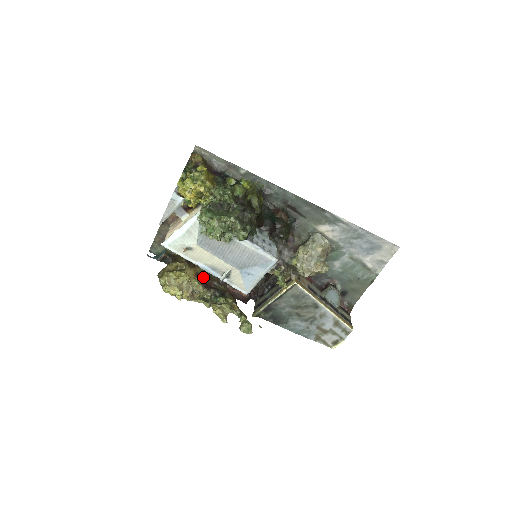
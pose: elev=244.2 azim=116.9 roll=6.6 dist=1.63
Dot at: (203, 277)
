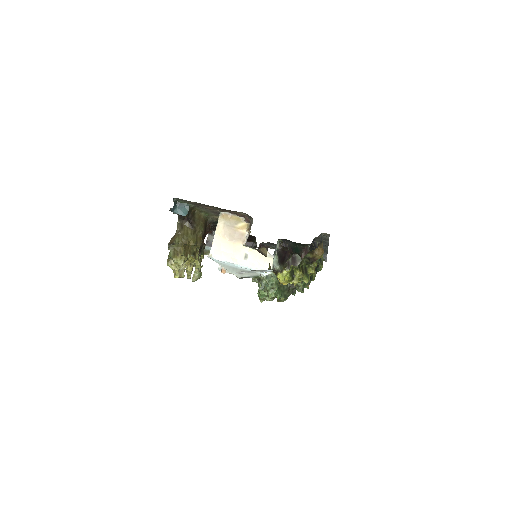
Dot at: occluded
